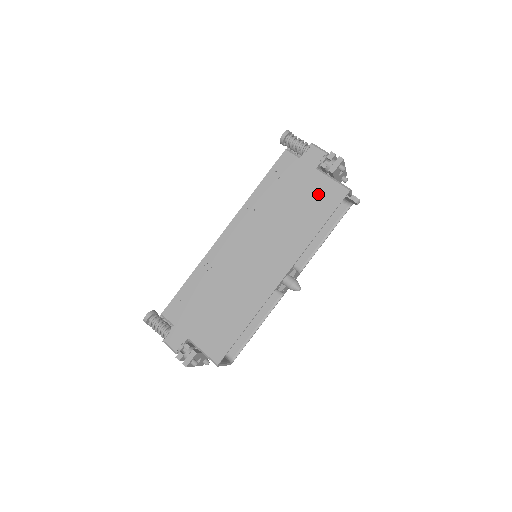
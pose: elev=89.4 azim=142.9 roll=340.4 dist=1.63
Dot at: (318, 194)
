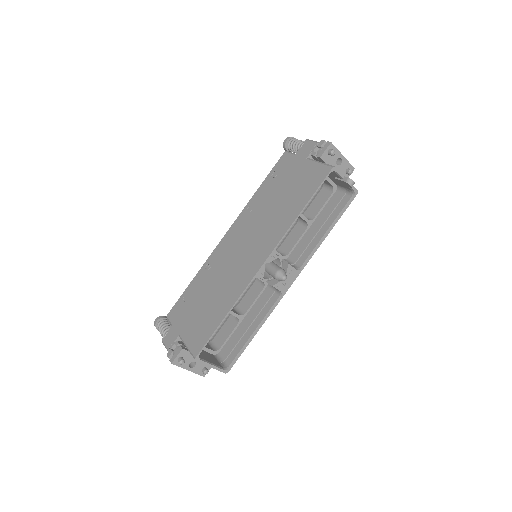
Dot at: (305, 179)
